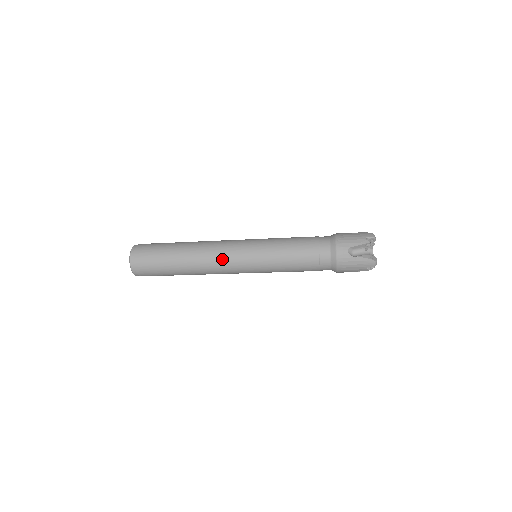
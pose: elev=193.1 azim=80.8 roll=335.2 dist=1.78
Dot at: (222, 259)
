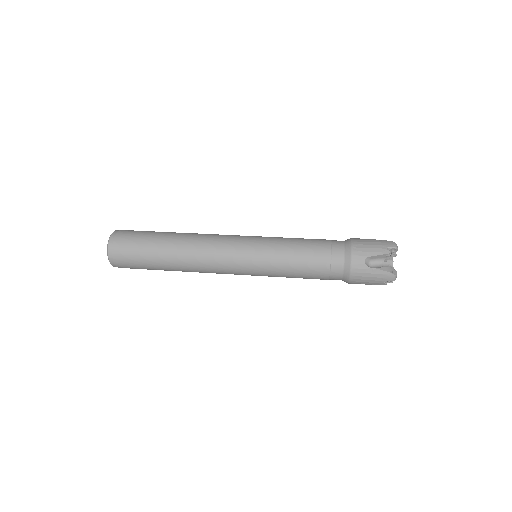
Dot at: (217, 257)
